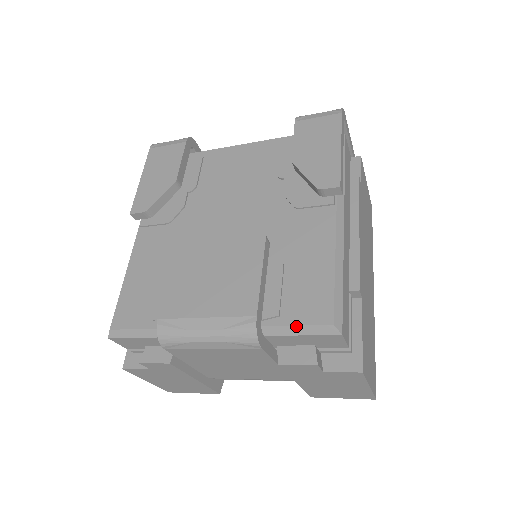
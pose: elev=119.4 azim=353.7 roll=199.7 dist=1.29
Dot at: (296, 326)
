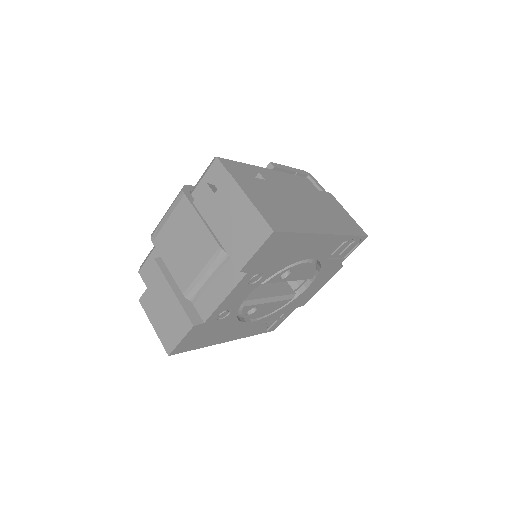
Dot at: (203, 175)
